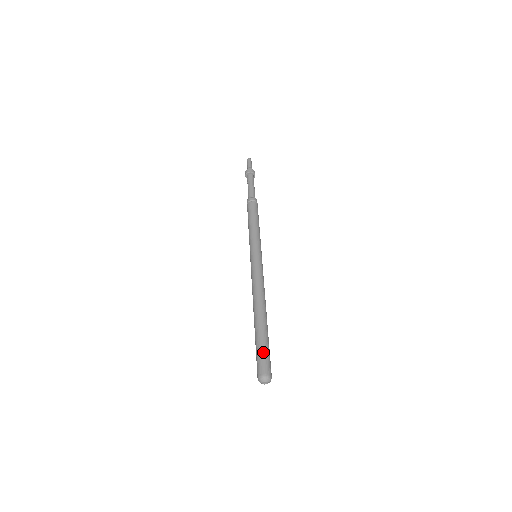
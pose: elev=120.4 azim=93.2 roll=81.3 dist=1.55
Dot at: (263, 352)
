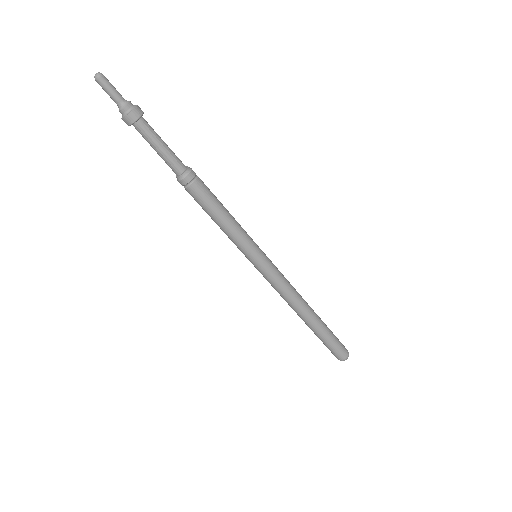
Dot at: (333, 346)
